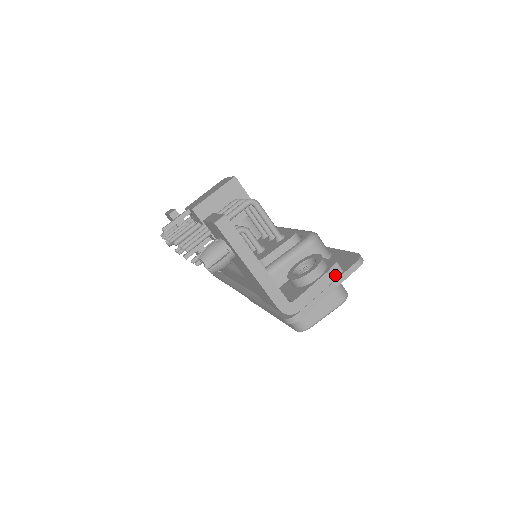
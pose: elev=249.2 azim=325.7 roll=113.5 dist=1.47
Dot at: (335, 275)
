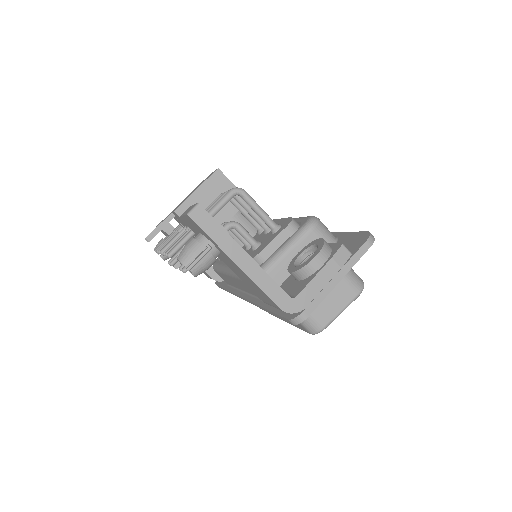
Dot at: (343, 260)
